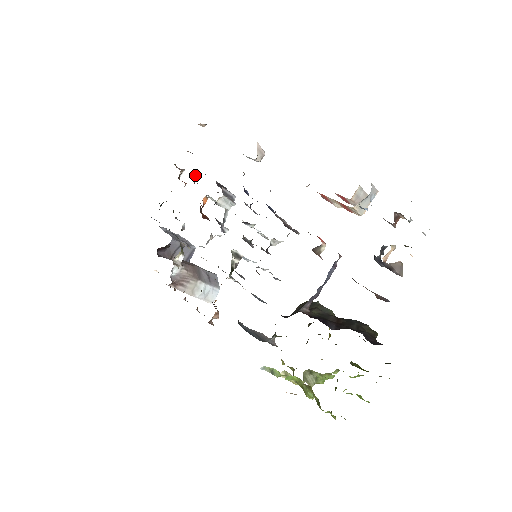
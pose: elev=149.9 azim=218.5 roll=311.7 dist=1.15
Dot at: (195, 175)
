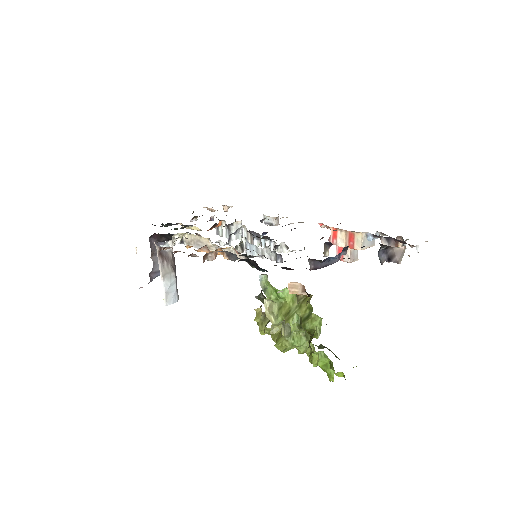
Dot at: (212, 217)
